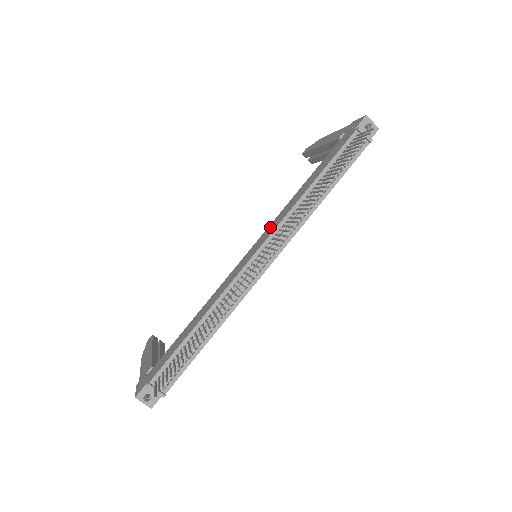
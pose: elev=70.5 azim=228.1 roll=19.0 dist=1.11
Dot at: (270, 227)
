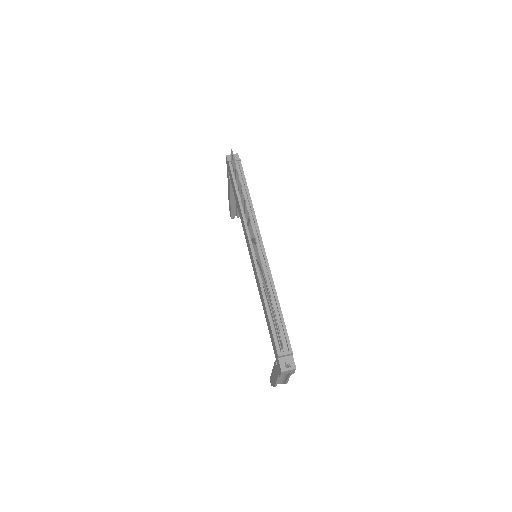
Dot at: (245, 237)
